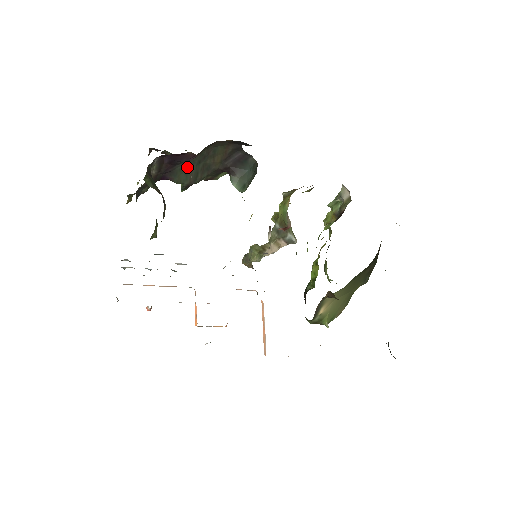
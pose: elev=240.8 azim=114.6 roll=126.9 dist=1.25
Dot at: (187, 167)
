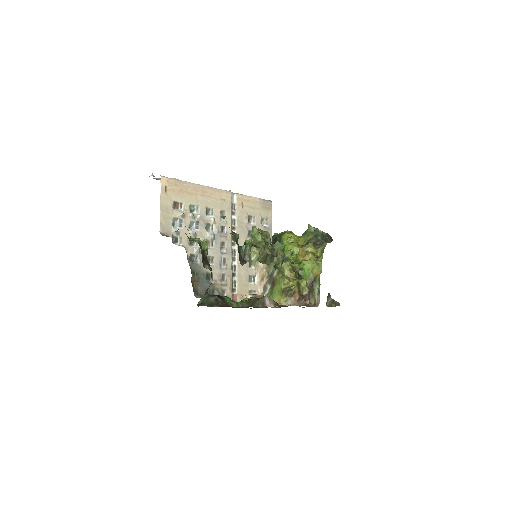
Dot at: occluded
